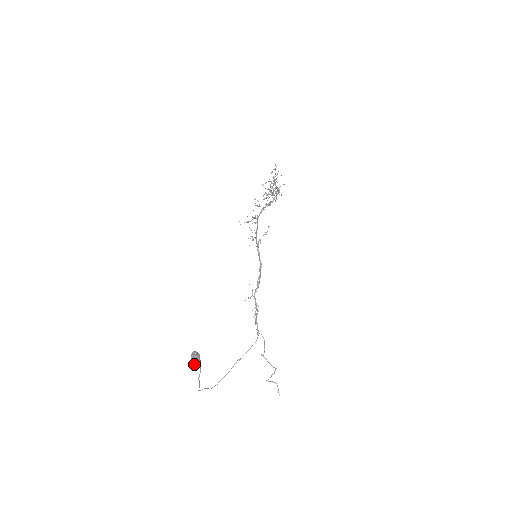
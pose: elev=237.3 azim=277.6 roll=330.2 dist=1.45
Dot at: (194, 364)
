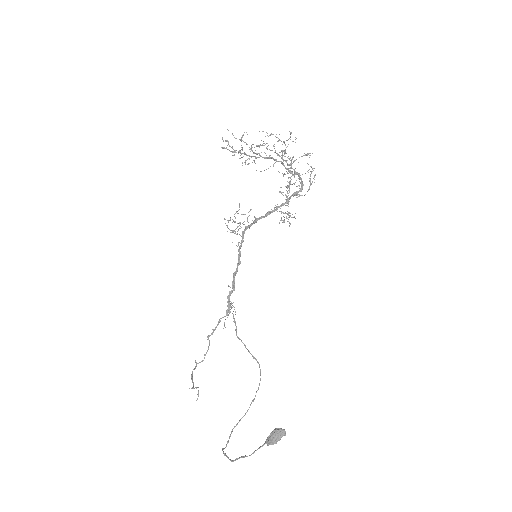
Dot at: (273, 444)
